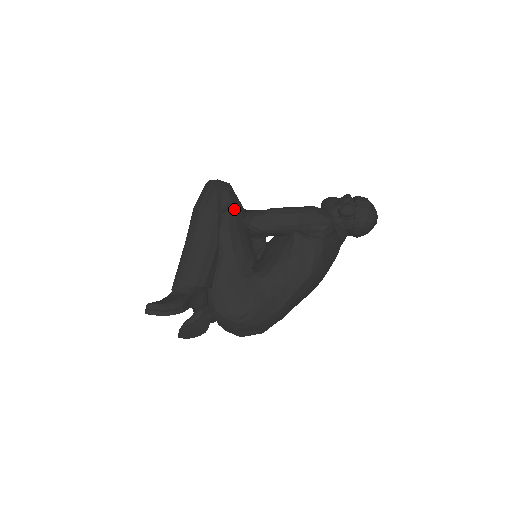
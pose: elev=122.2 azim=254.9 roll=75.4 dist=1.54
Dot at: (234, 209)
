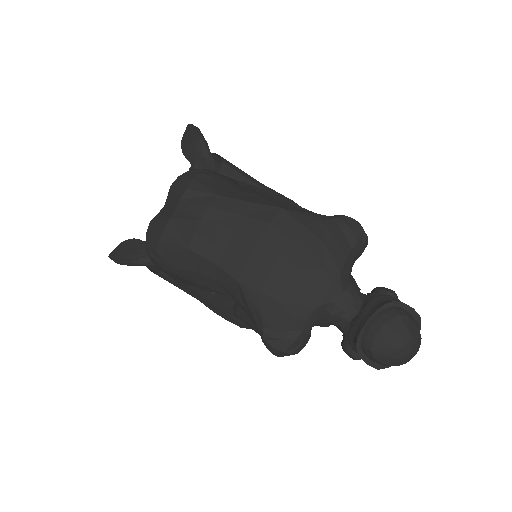
Dot at: occluded
